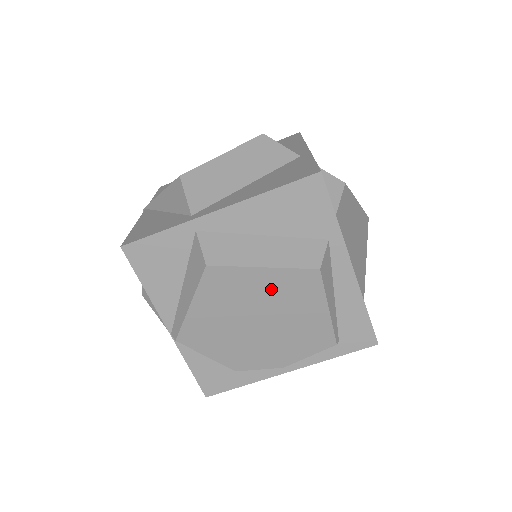
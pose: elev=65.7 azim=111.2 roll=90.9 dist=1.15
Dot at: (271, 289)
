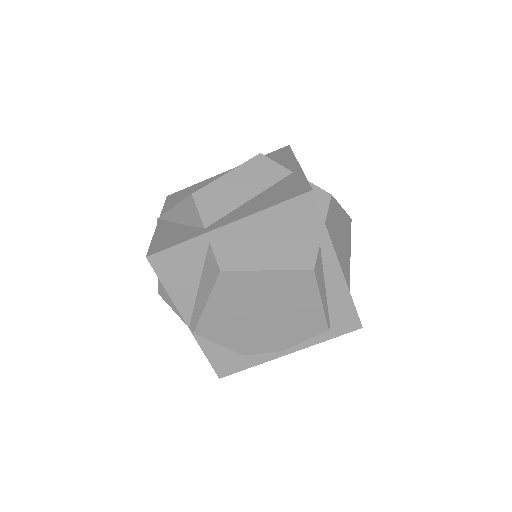
Dot at: (274, 287)
